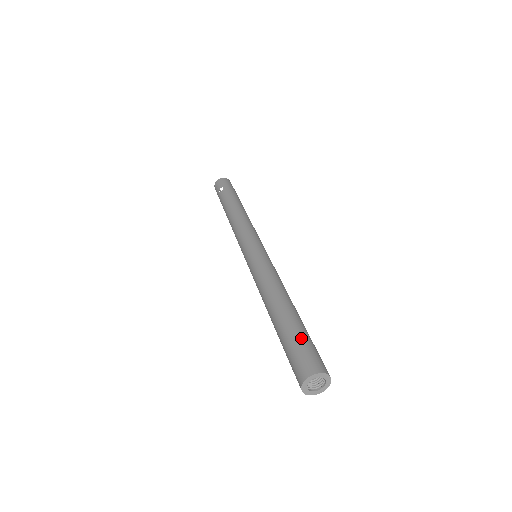
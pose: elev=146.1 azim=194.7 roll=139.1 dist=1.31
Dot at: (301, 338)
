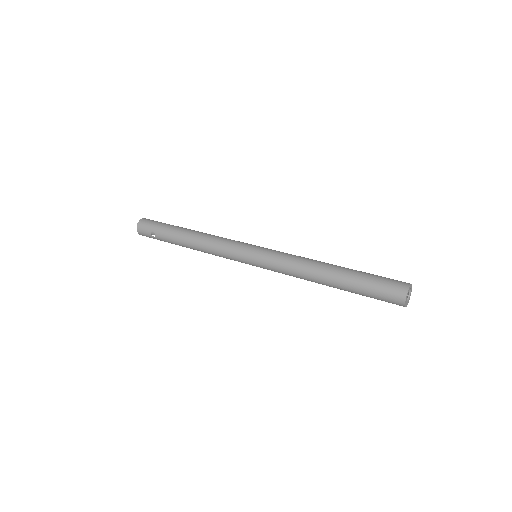
Dot at: (370, 283)
